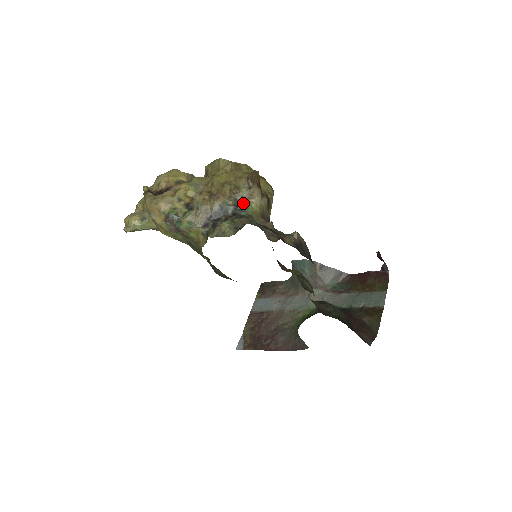
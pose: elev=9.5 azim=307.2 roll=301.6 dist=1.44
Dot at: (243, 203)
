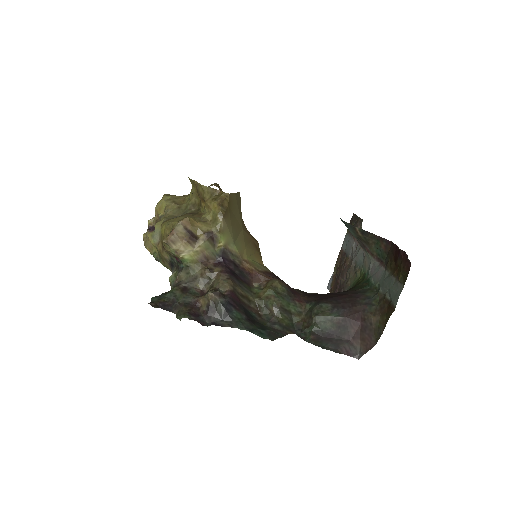
Dot at: (178, 258)
